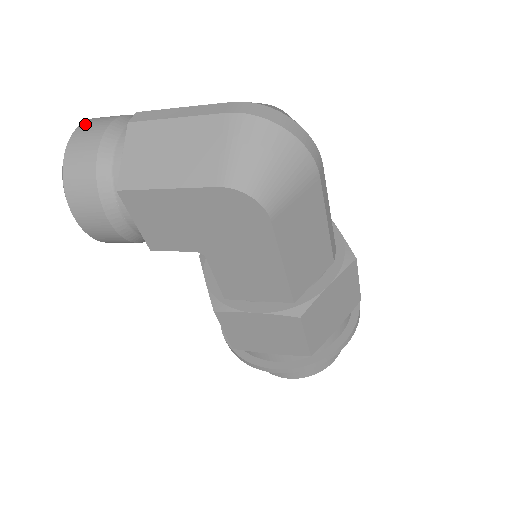
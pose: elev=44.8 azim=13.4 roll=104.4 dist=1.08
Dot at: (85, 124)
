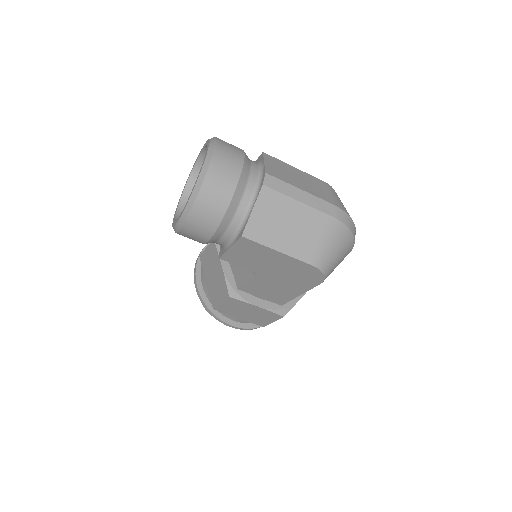
Dot at: (218, 156)
